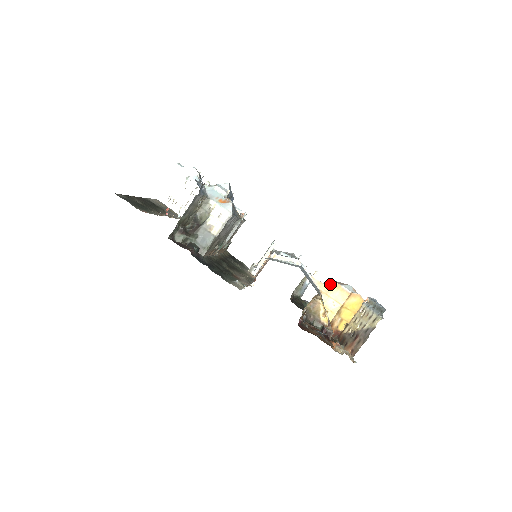
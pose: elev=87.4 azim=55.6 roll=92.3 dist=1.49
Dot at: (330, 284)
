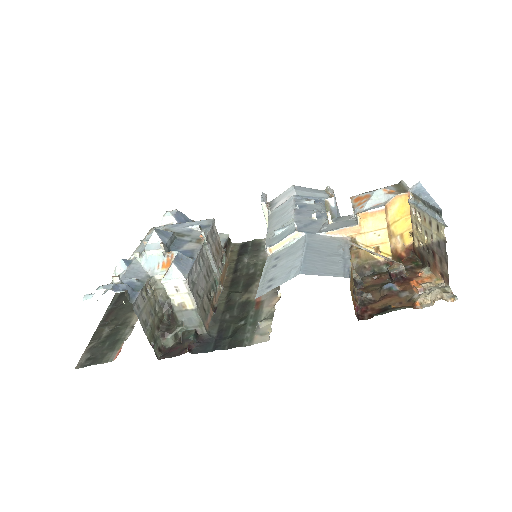
Dot at: (354, 213)
